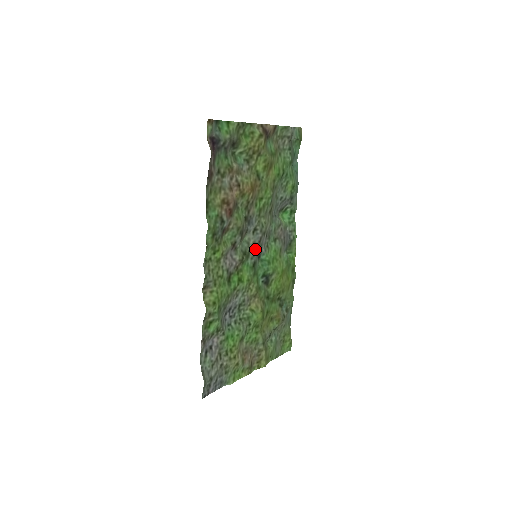
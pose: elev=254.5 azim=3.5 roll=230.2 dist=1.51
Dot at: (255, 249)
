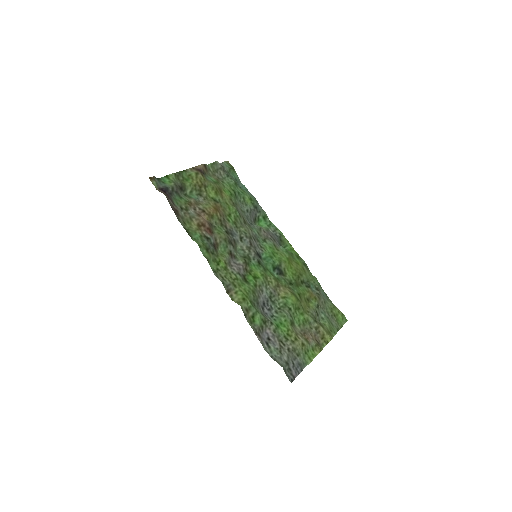
Dot at: (251, 251)
